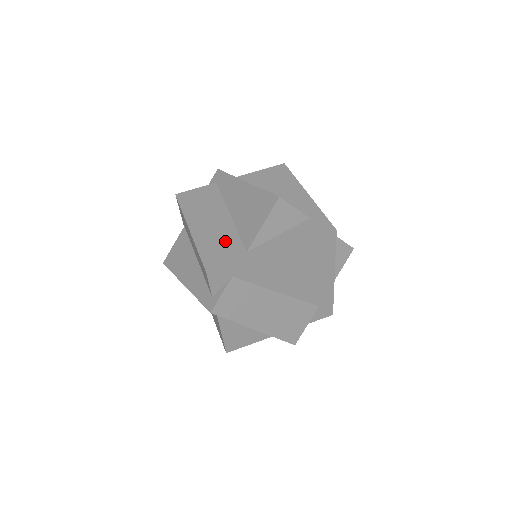
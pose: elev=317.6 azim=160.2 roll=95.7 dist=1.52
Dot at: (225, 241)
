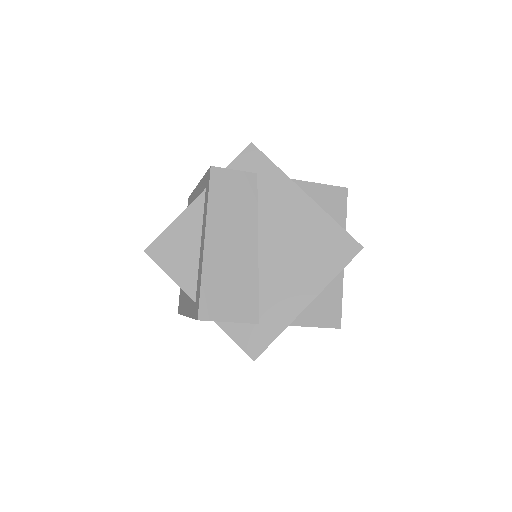
Dot at: occluded
